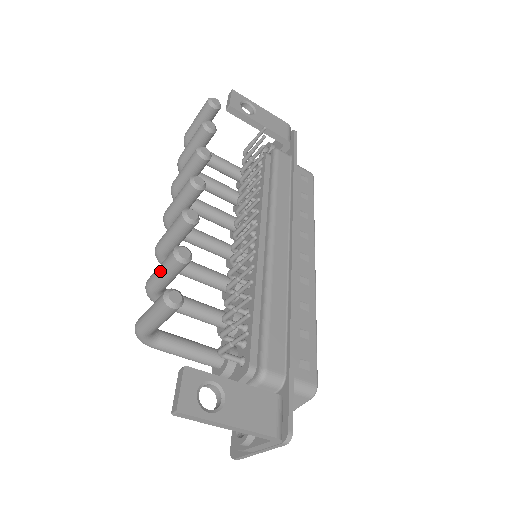
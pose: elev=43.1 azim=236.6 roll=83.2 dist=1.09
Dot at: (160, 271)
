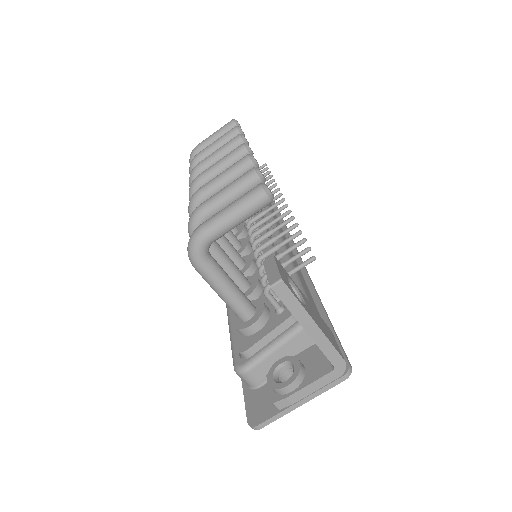
Dot at: (228, 189)
